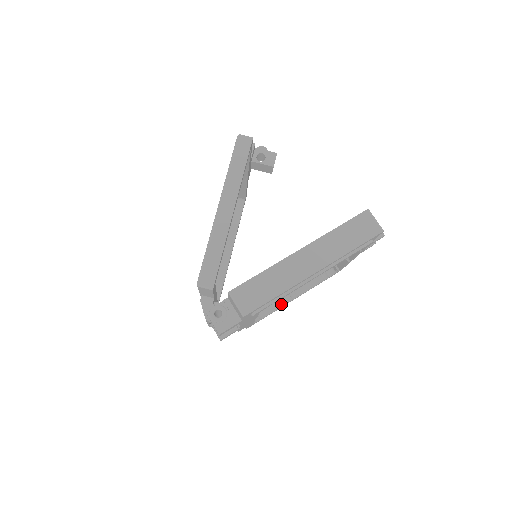
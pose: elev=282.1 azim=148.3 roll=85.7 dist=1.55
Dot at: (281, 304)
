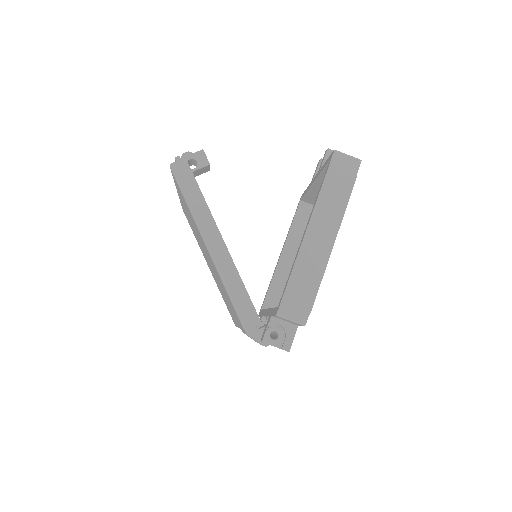
Dot at: occluded
